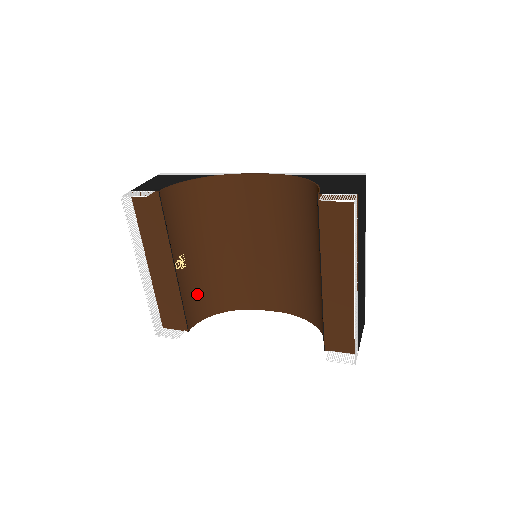
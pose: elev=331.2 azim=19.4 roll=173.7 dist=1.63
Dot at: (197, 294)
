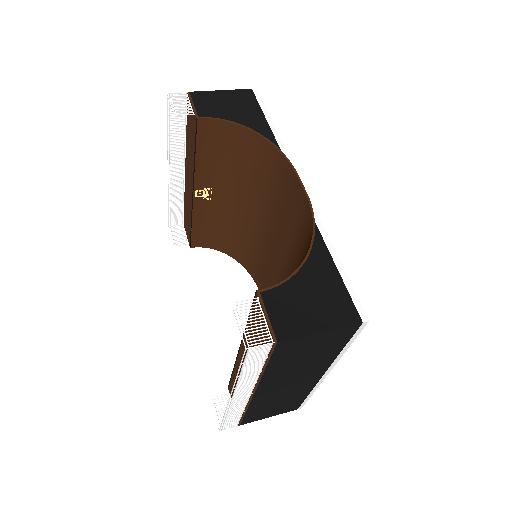
Dot at: (216, 228)
